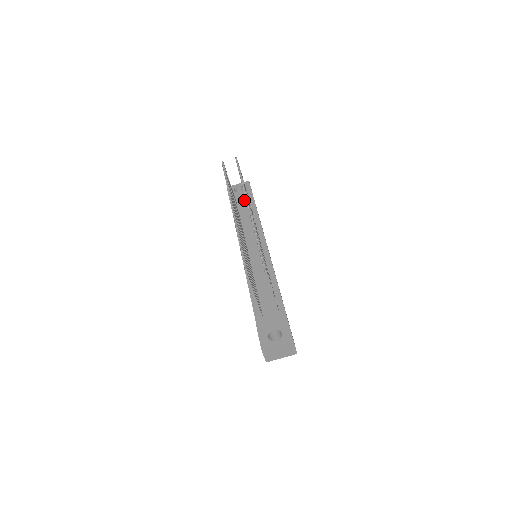
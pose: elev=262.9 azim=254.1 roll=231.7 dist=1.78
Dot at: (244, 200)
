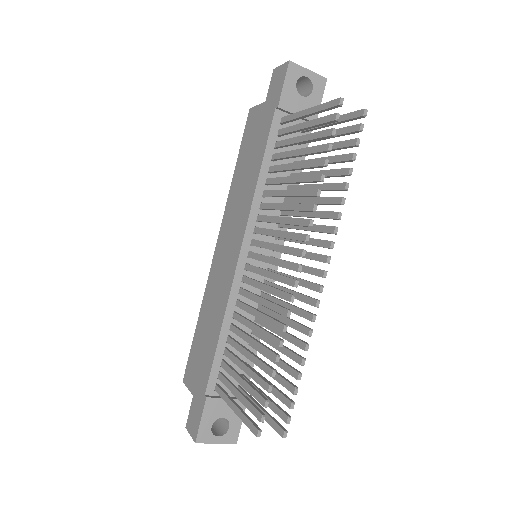
Dot at: (298, 120)
